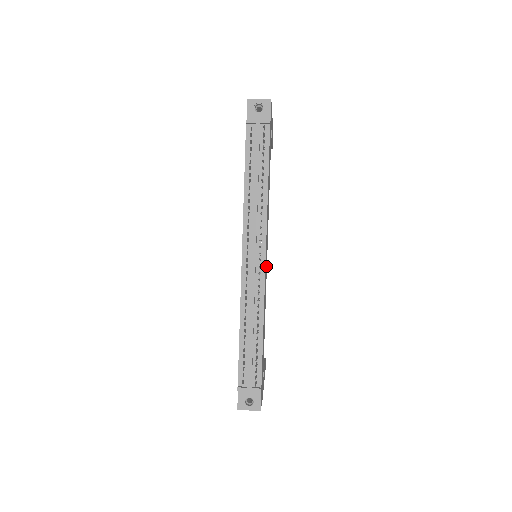
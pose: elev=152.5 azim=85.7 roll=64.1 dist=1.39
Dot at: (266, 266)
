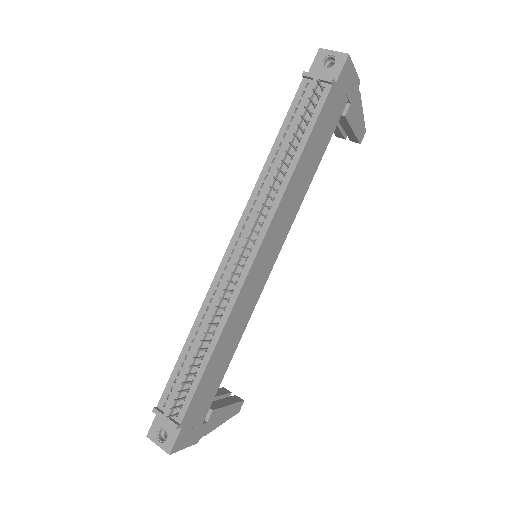
Dot at: (263, 274)
